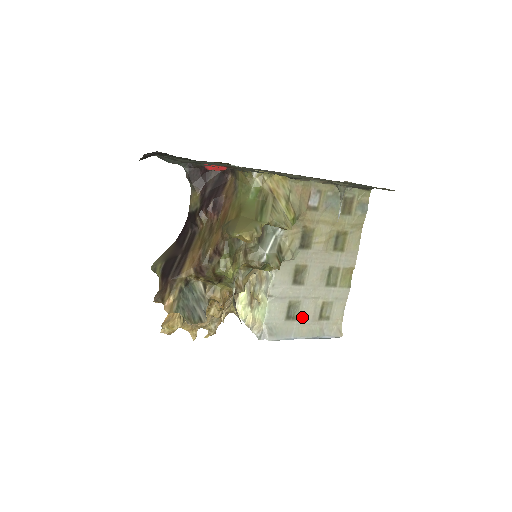
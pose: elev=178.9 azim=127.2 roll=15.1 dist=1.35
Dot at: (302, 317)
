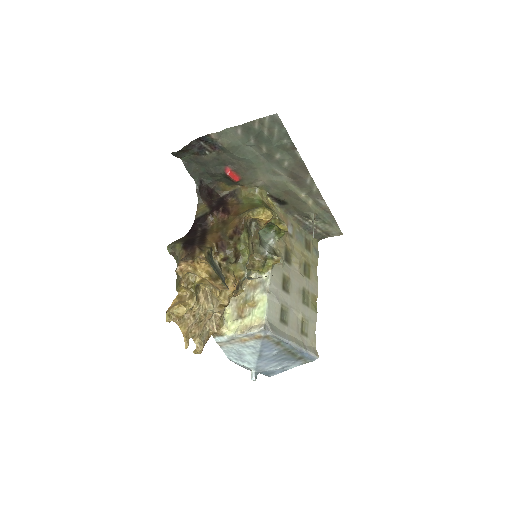
Dot at: (290, 325)
